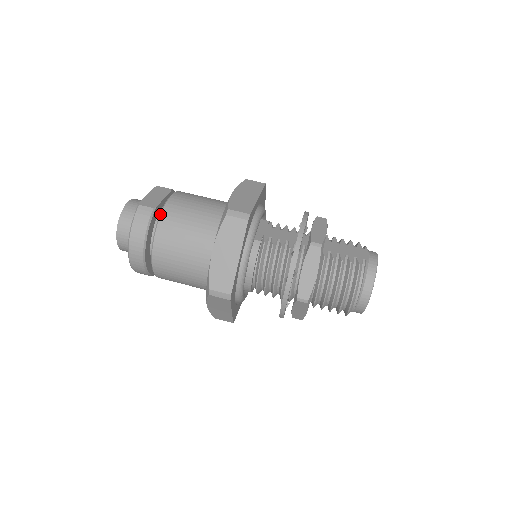
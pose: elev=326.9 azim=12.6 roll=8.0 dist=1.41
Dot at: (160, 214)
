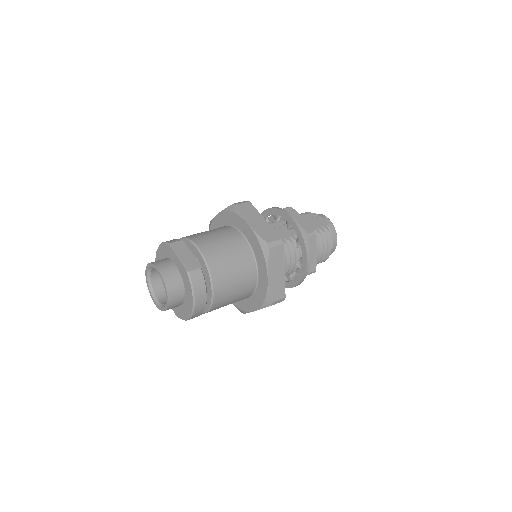
Dot at: (208, 270)
